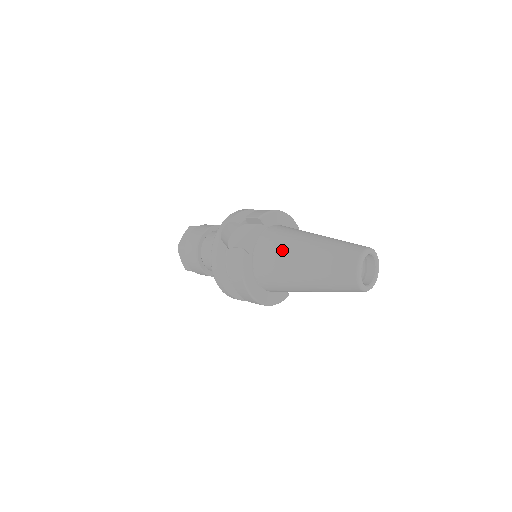
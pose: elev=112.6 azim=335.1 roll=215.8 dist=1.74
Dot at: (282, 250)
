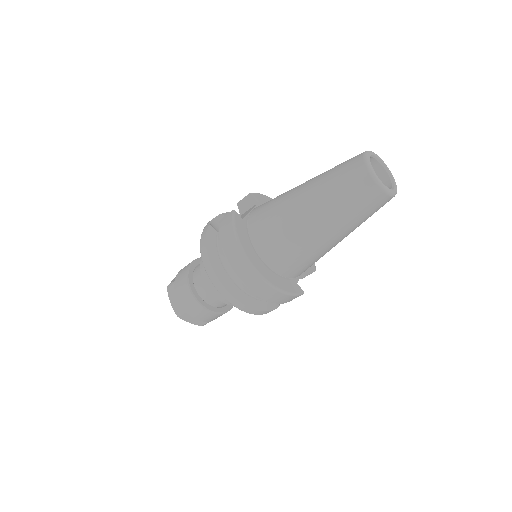
Dot at: (278, 199)
